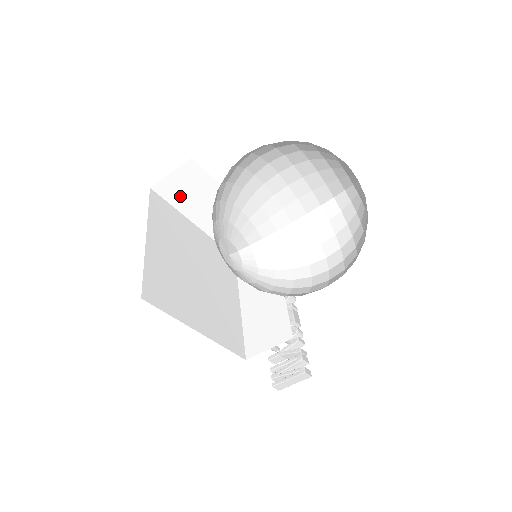
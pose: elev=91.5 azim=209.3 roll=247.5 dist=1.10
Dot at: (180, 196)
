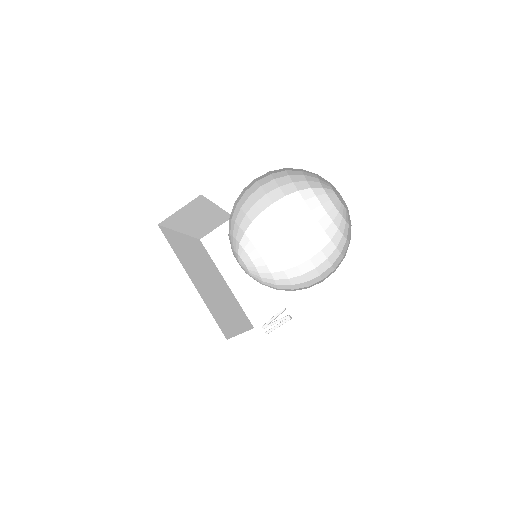
Dot at: (179, 220)
